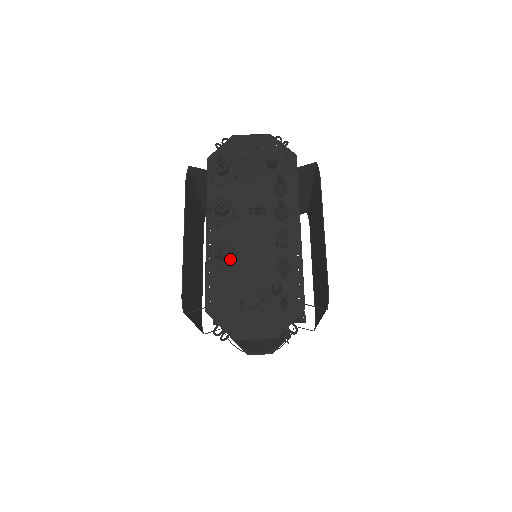
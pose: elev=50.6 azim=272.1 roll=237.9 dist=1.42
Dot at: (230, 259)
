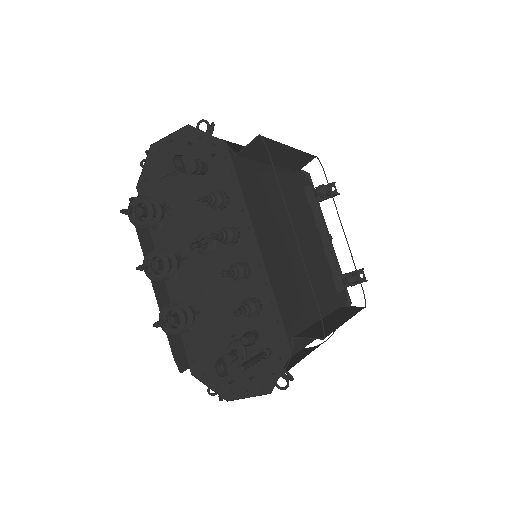
Dot at: (182, 325)
